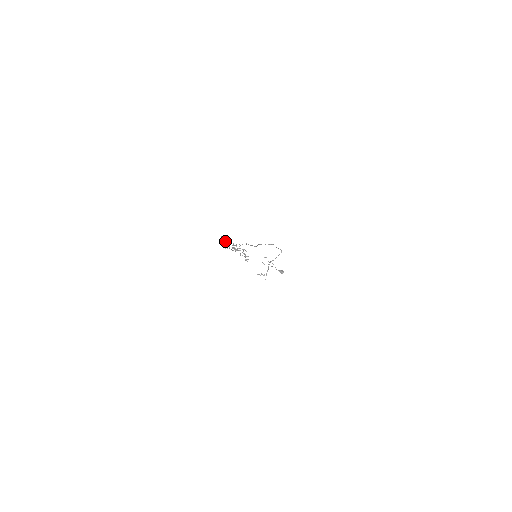
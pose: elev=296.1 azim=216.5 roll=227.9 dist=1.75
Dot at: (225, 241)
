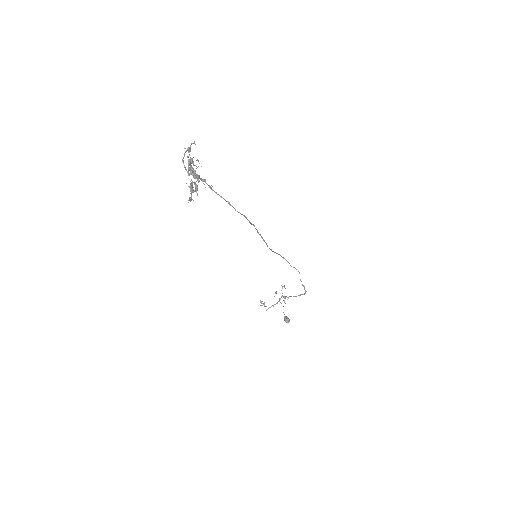
Dot at: (188, 148)
